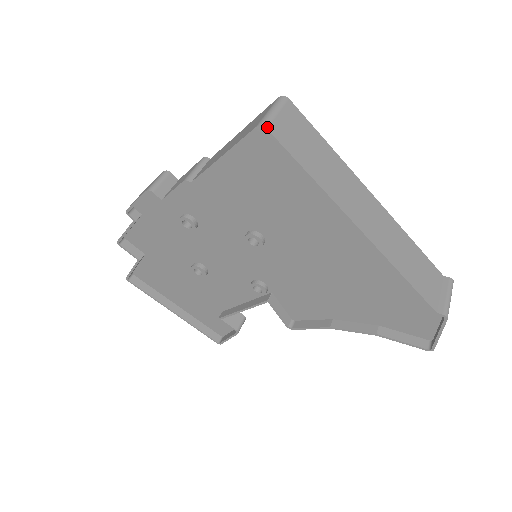
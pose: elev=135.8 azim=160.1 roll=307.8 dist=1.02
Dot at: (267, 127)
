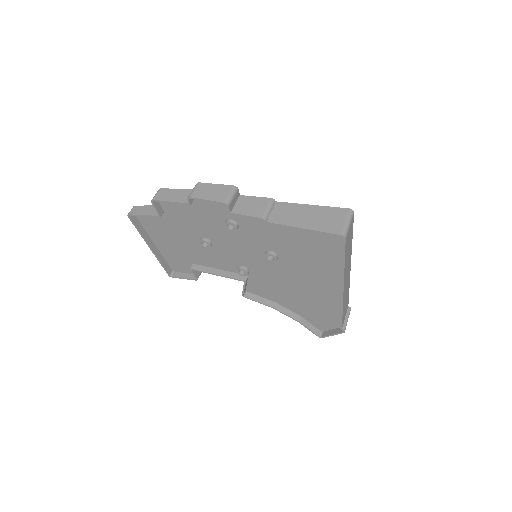
Dot at: (346, 238)
